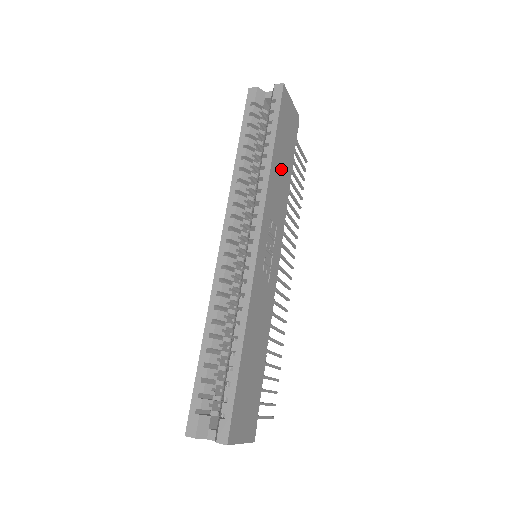
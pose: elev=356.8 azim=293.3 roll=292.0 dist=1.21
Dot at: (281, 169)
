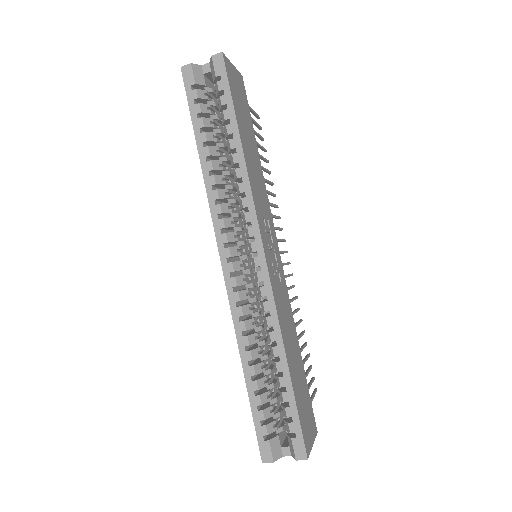
Dot at: (251, 154)
